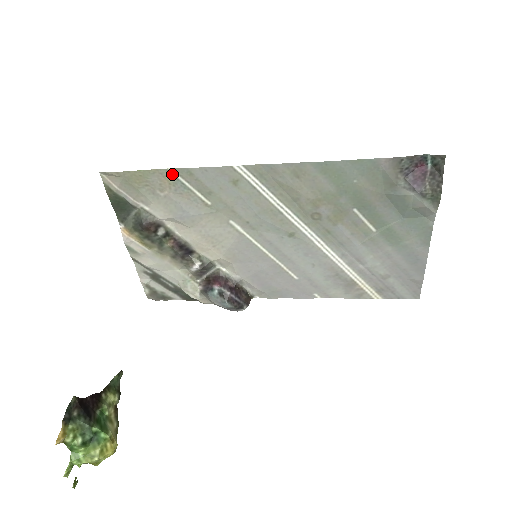
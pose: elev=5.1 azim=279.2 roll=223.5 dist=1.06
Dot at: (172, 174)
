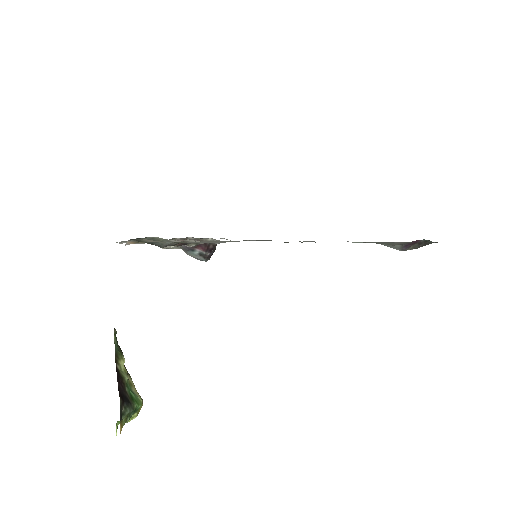
Dot at: occluded
